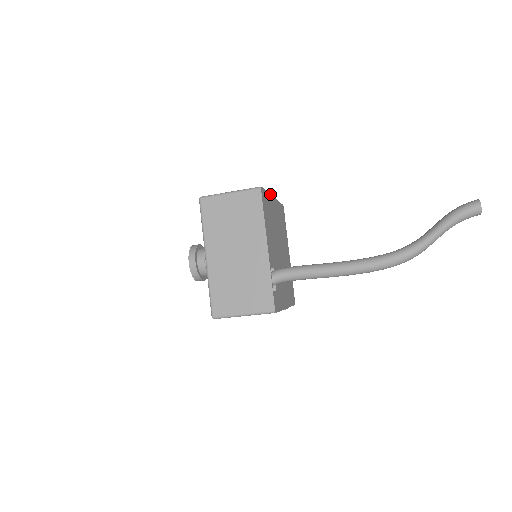
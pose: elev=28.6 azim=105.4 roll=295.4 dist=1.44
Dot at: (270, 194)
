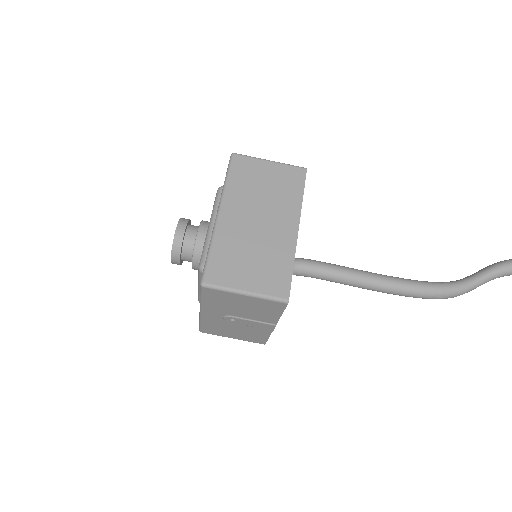
Dot at: occluded
